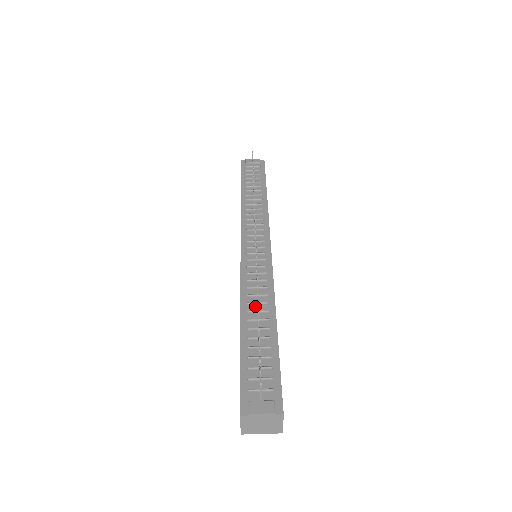
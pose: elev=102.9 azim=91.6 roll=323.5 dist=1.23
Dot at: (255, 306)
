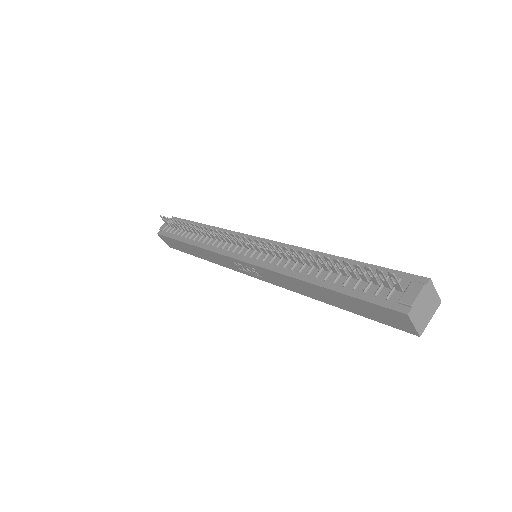
Dot at: (306, 267)
